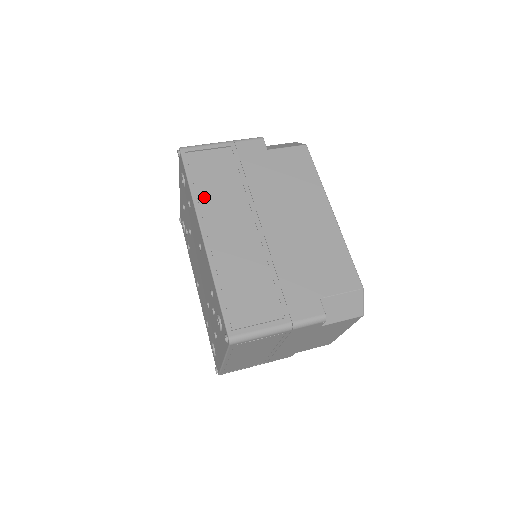
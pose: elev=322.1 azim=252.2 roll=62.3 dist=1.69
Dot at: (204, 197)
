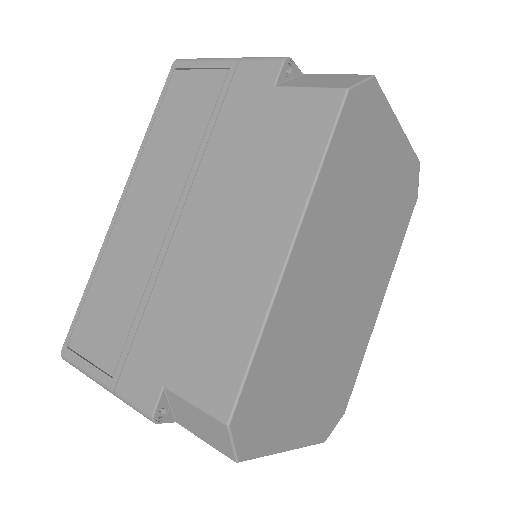
Dot at: (151, 148)
